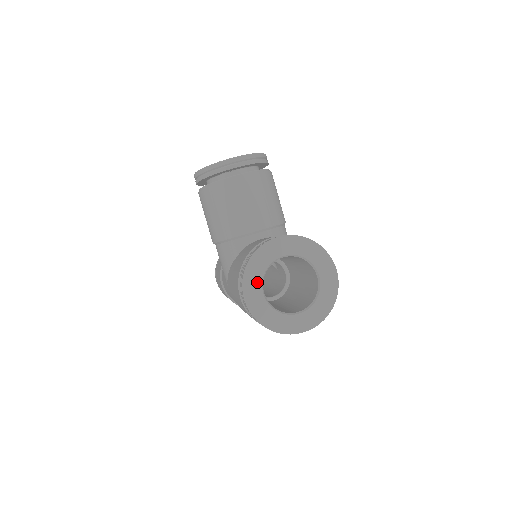
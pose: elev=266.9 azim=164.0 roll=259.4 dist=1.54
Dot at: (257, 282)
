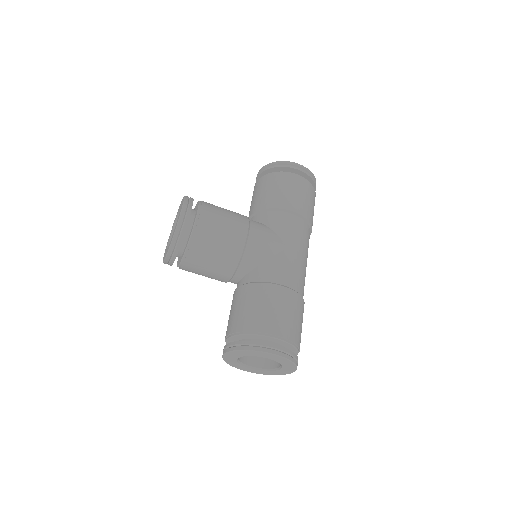
Dot at: (242, 367)
